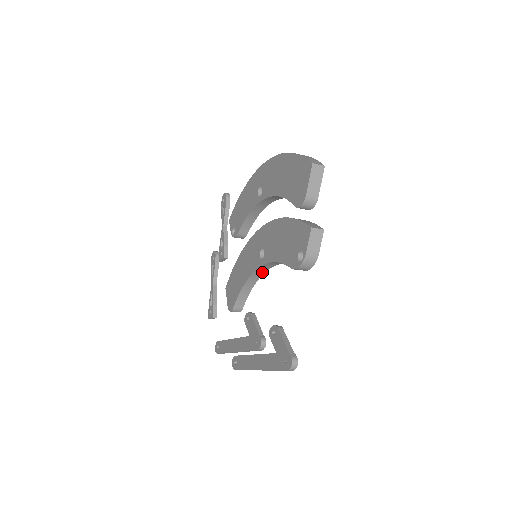
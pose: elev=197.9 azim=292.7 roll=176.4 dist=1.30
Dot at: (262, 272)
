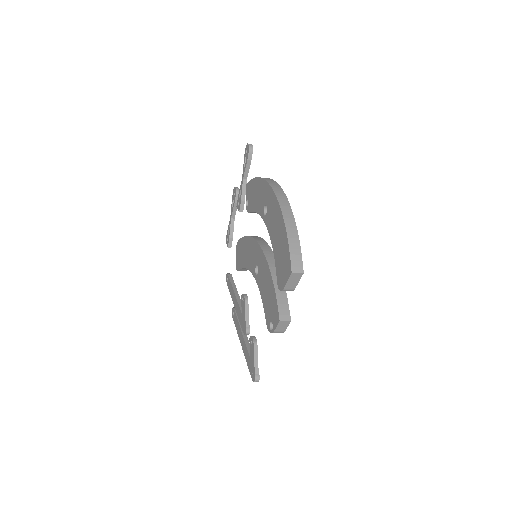
Dot at: occluded
